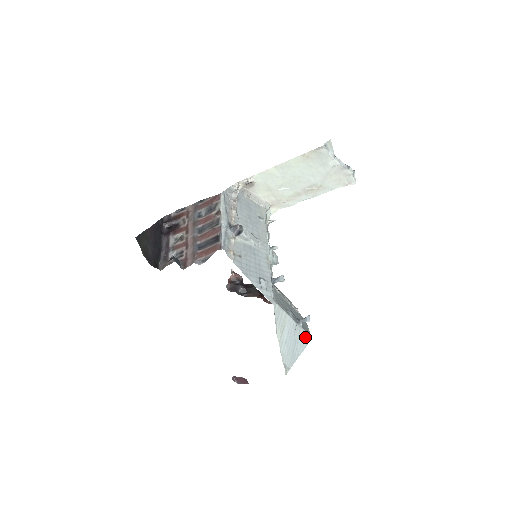
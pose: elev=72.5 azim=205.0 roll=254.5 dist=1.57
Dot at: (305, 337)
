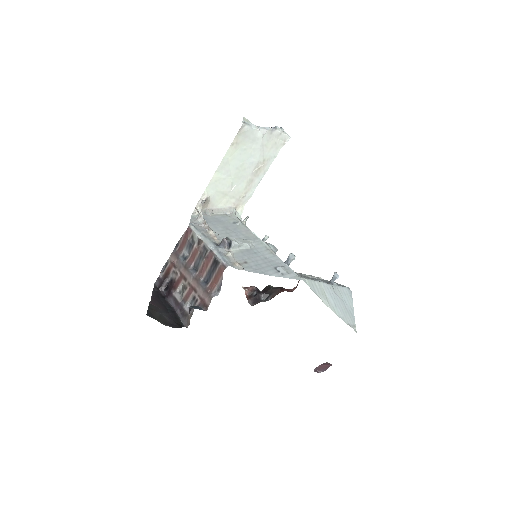
Dot at: (346, 292)
